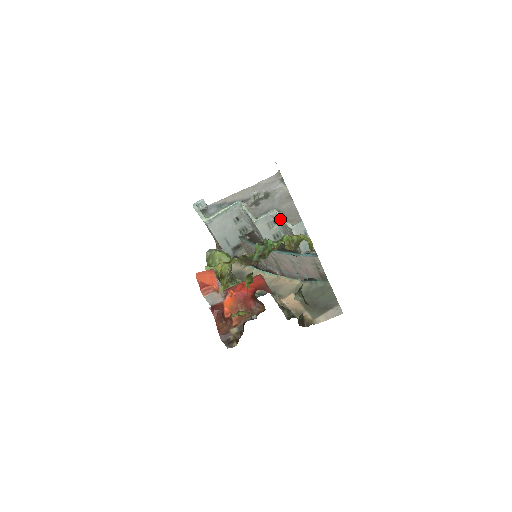
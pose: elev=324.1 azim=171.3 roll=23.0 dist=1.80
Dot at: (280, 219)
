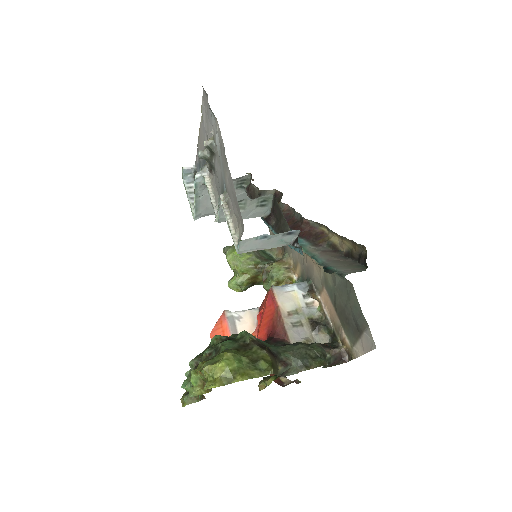
Dot at: occluded
